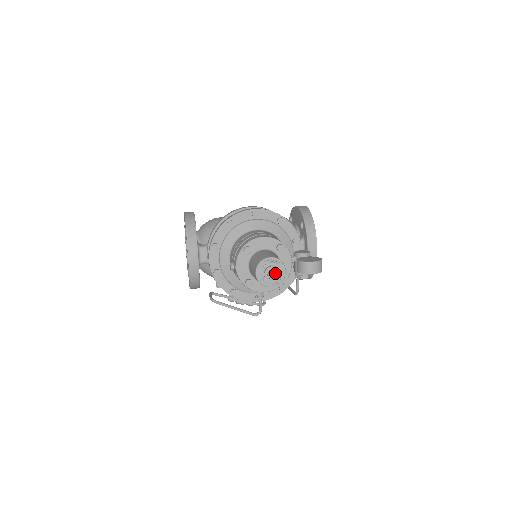
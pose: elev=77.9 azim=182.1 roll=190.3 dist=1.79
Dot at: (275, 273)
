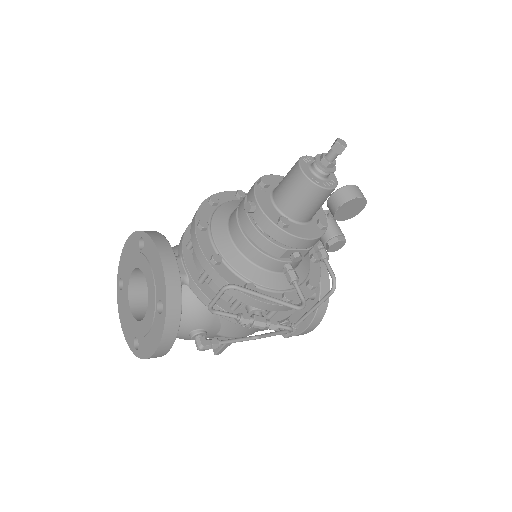
Dot at: (336, 139)
